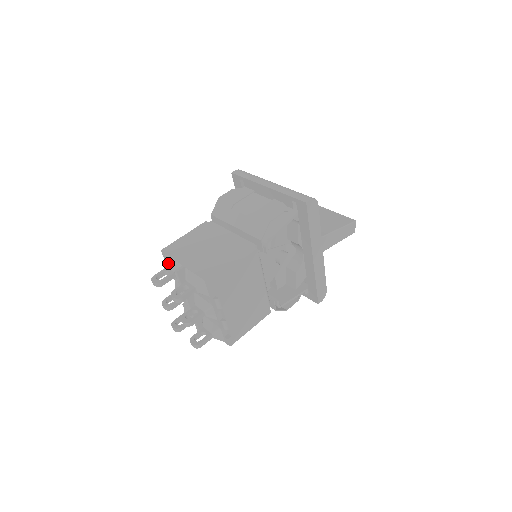
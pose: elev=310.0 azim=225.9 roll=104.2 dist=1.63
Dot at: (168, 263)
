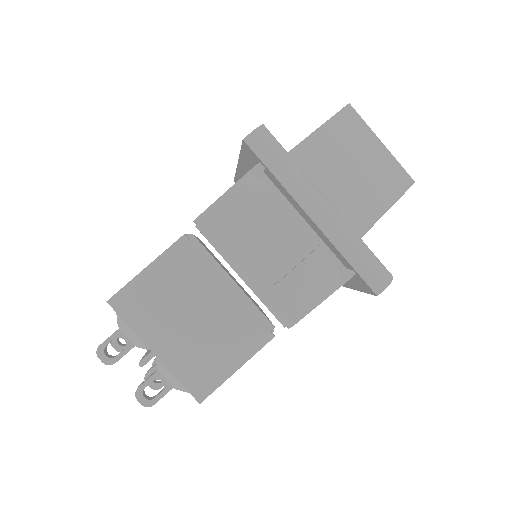
Dot at: (123, 329)
